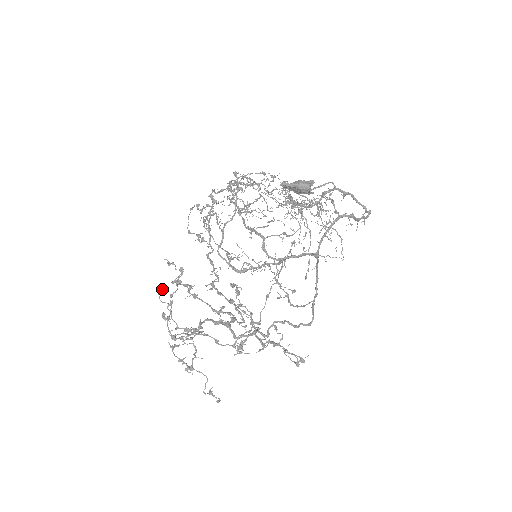
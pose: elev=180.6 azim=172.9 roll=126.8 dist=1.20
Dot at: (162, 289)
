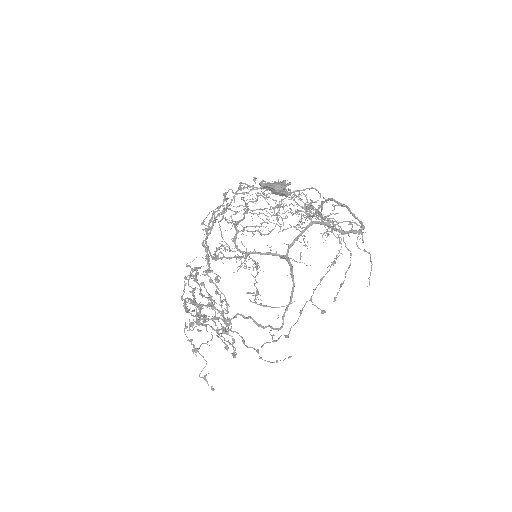
Dot at: (194, 276)
